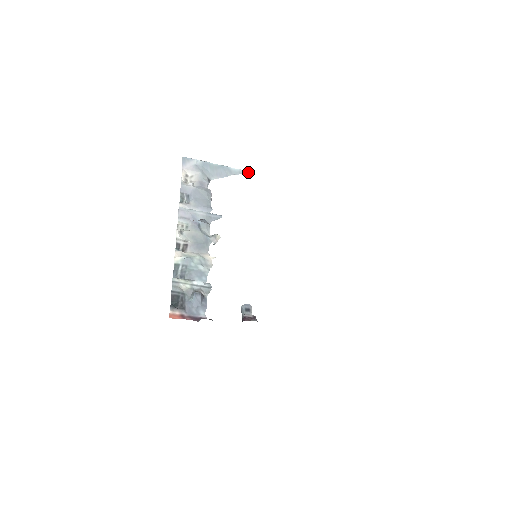
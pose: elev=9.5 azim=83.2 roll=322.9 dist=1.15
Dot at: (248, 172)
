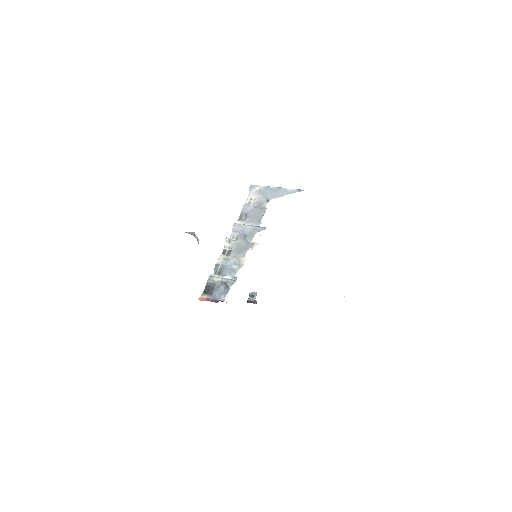
Dot at: occluded
